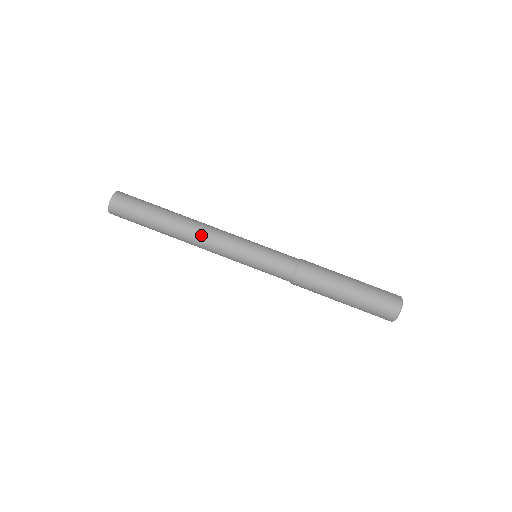
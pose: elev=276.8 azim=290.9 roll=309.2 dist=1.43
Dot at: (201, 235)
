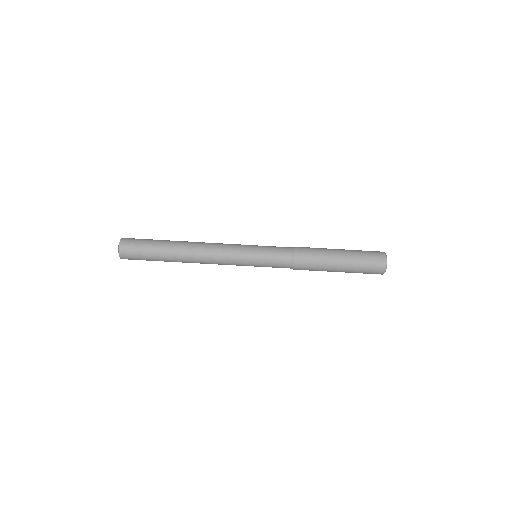
Dot at: occluded
